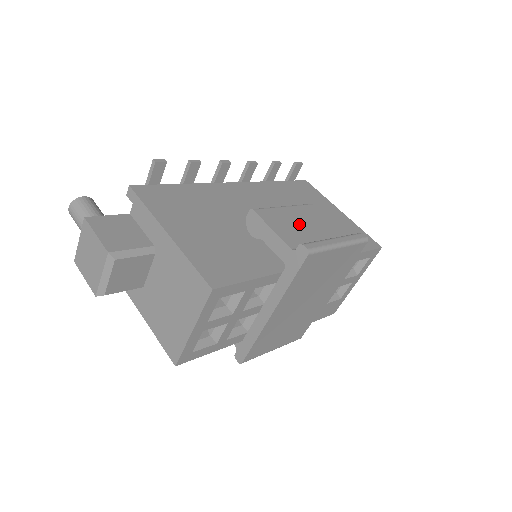
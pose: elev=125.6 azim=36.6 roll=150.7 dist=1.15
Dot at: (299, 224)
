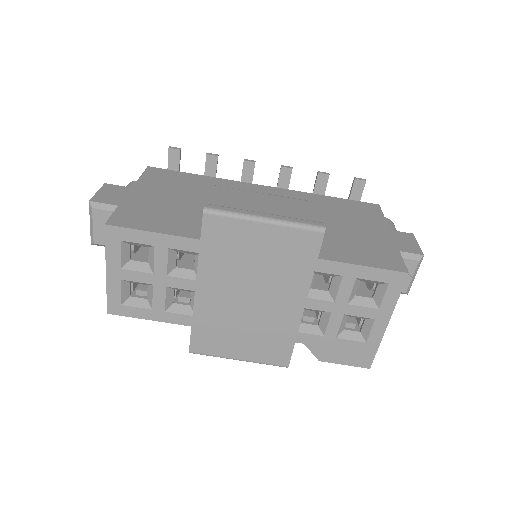
Dot at: (255, 205)
